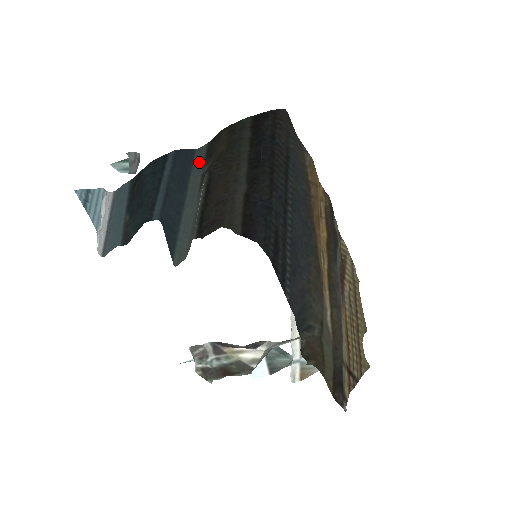
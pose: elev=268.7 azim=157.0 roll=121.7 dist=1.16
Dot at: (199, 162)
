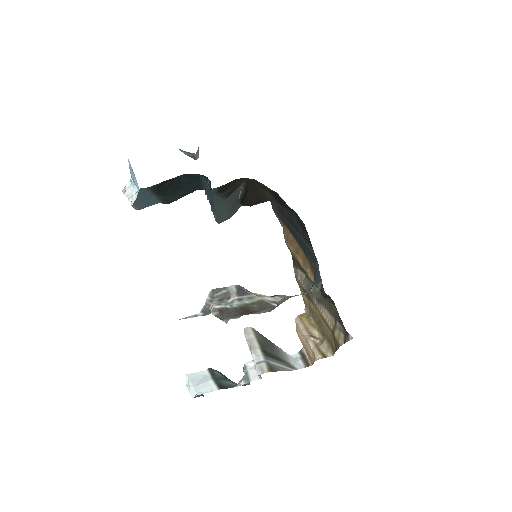
Dot at: occluded
